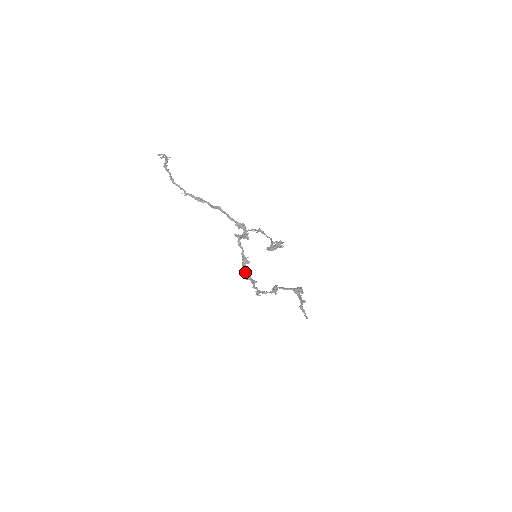
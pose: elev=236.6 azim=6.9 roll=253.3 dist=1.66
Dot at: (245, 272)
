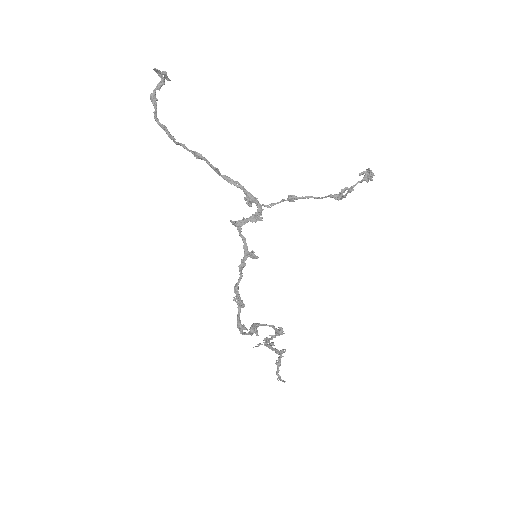
Dot at: (238, 283)
